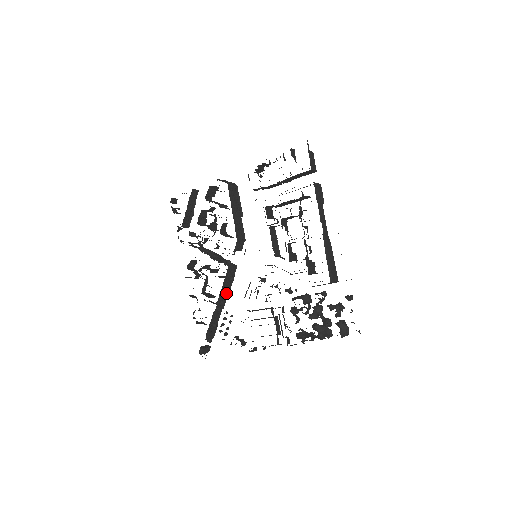
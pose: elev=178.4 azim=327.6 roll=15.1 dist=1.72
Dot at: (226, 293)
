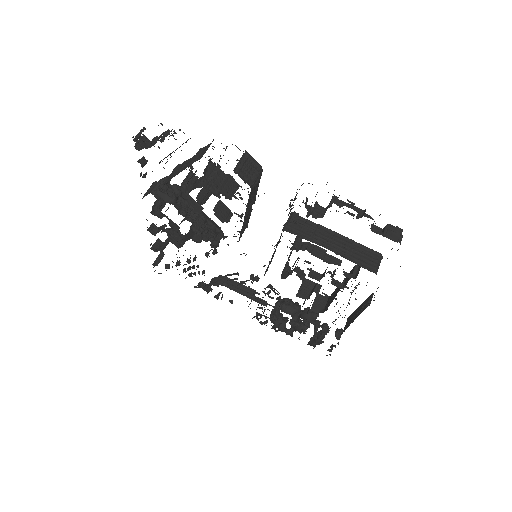
Dot at: occluded
